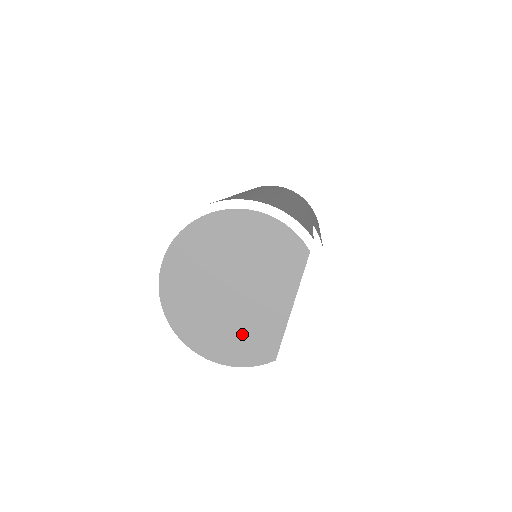
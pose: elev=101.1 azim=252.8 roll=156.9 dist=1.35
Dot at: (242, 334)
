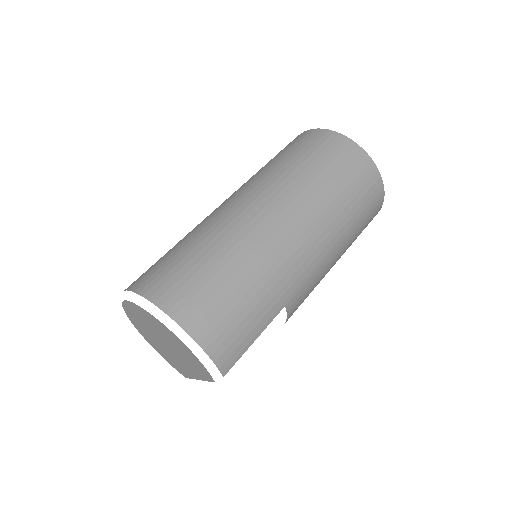
Dot at: (169, 357)
